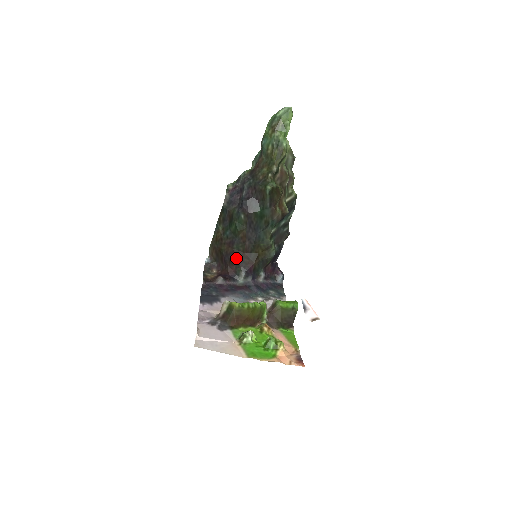
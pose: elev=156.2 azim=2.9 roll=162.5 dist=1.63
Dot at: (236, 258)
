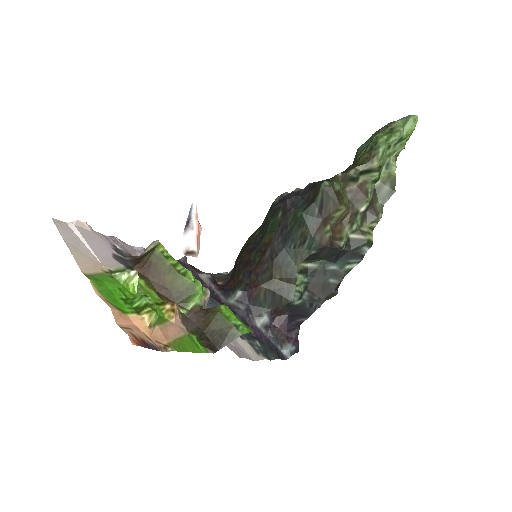
Dot at: (245, 269)
